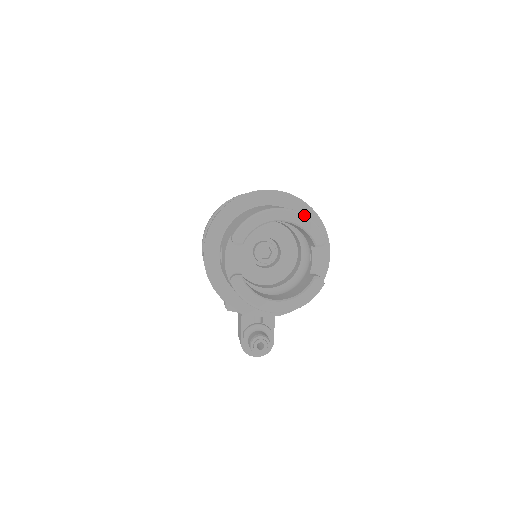
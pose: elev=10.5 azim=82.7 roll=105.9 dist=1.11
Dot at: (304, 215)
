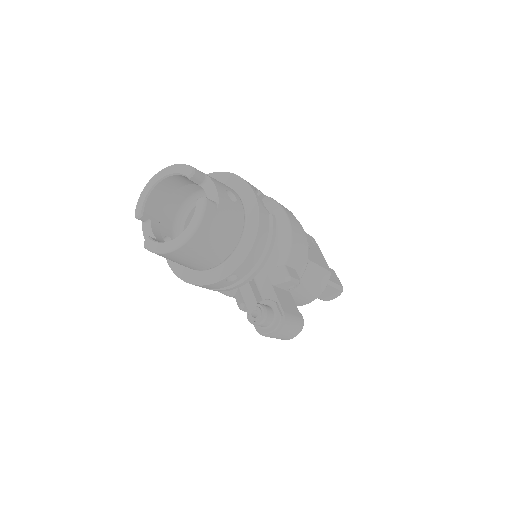
Dot at: (172, 165)
